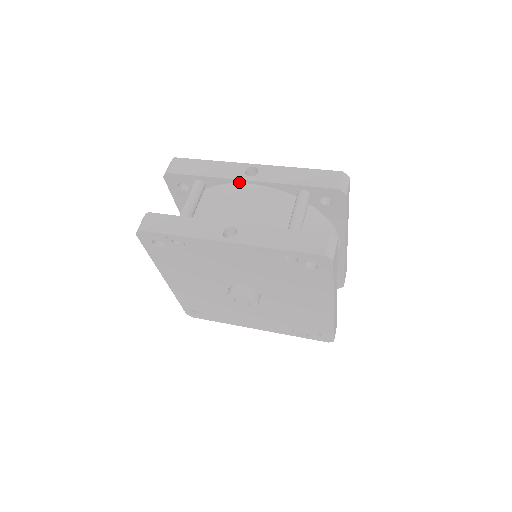
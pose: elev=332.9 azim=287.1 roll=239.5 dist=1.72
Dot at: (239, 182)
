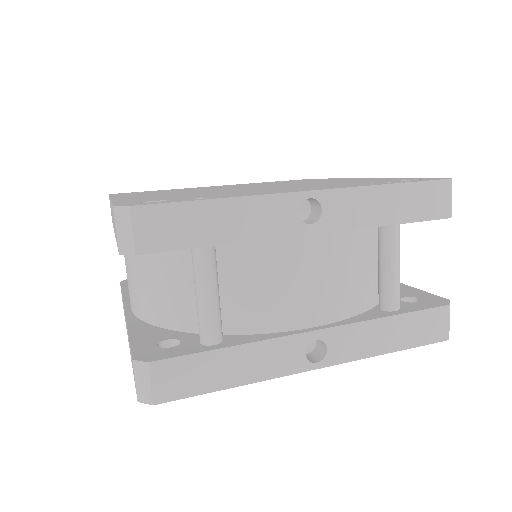
Dot at: (290, 235)
